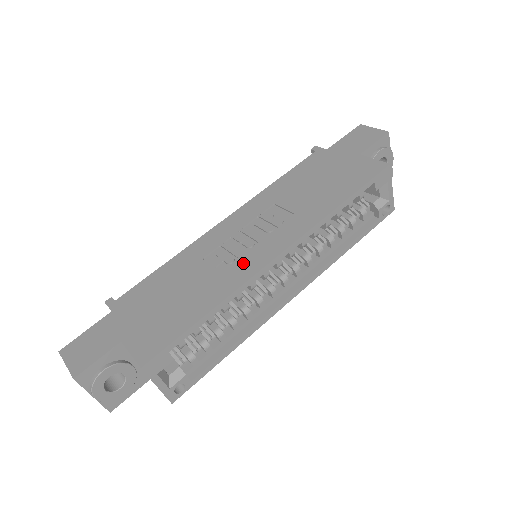
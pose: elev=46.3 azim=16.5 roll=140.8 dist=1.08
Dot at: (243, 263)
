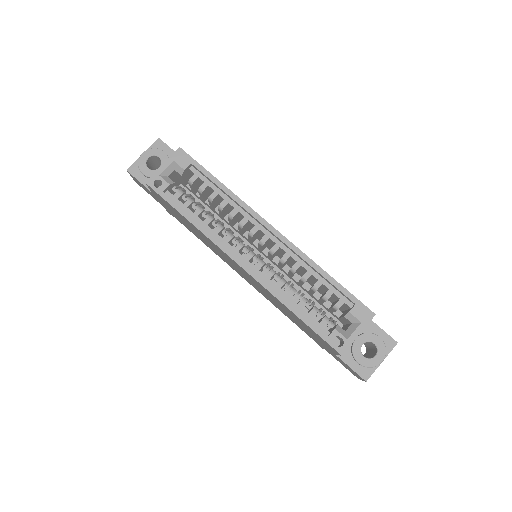
Dot at: occluded
